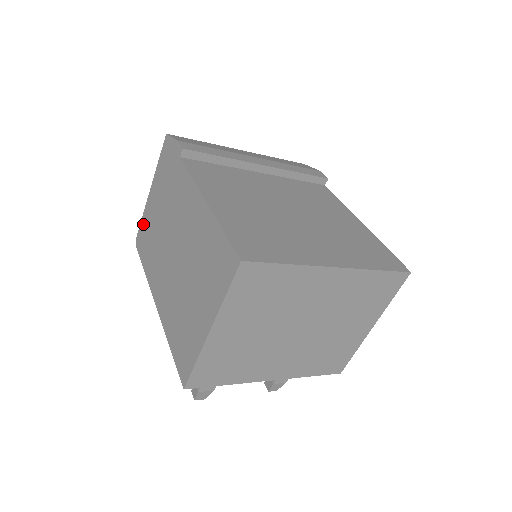
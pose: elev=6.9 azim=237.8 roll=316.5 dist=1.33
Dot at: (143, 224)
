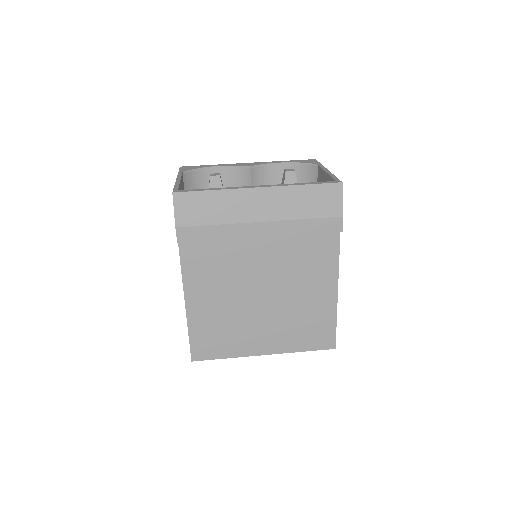
Dot at: occluded
